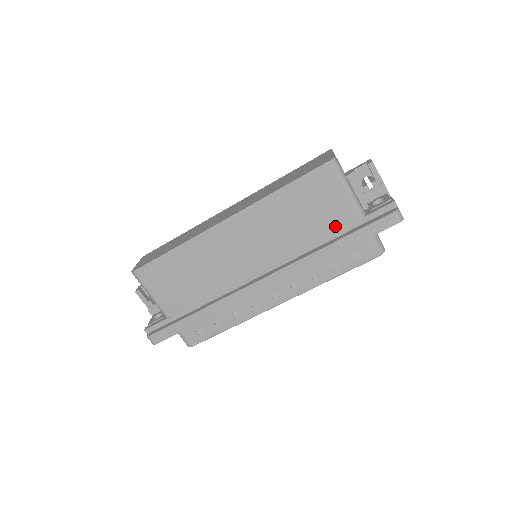
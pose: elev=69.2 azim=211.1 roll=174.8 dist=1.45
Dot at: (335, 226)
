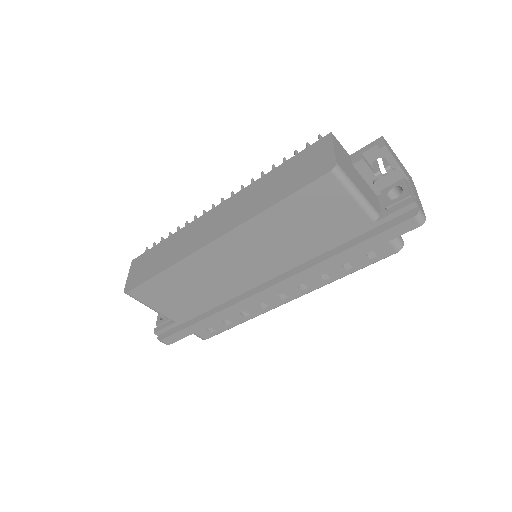
Dot at: (343, 232)
